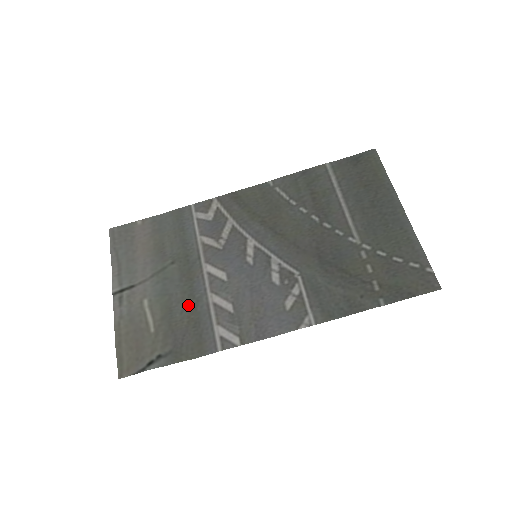
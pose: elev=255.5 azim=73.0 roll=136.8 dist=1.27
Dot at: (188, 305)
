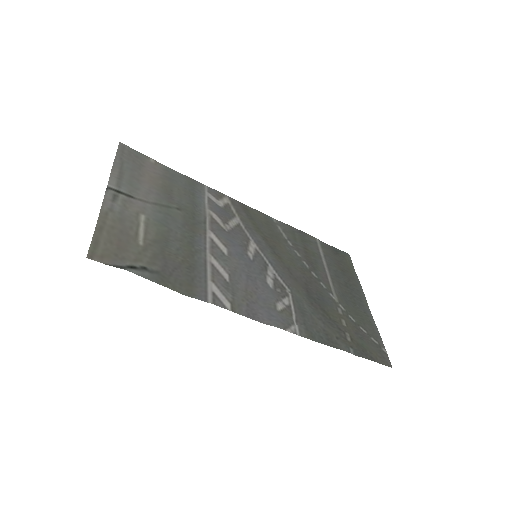
Dot at: (186, 248)
